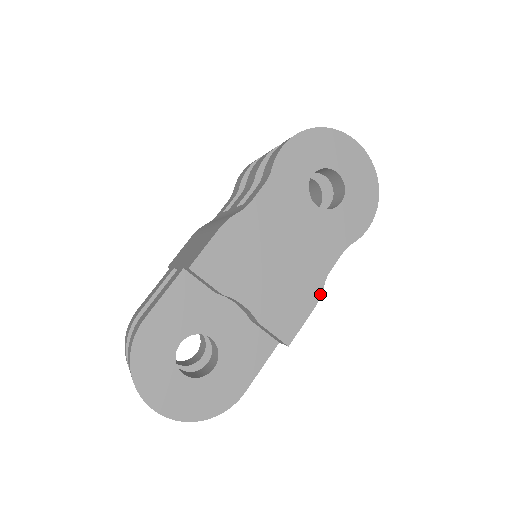
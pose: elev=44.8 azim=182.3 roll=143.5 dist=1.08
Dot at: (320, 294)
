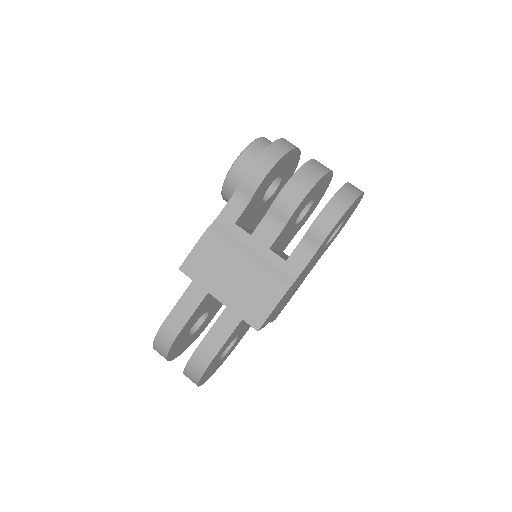
Dot at: occluded
